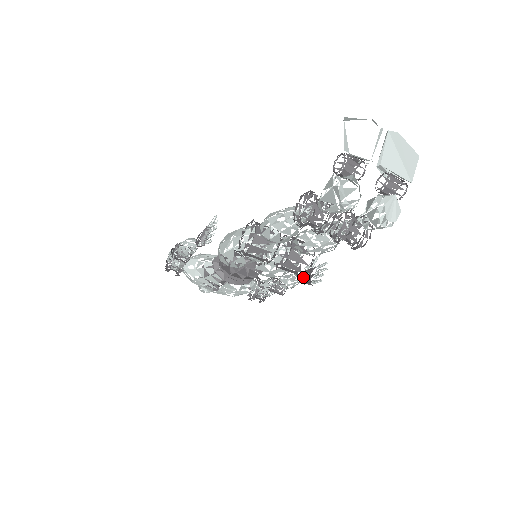
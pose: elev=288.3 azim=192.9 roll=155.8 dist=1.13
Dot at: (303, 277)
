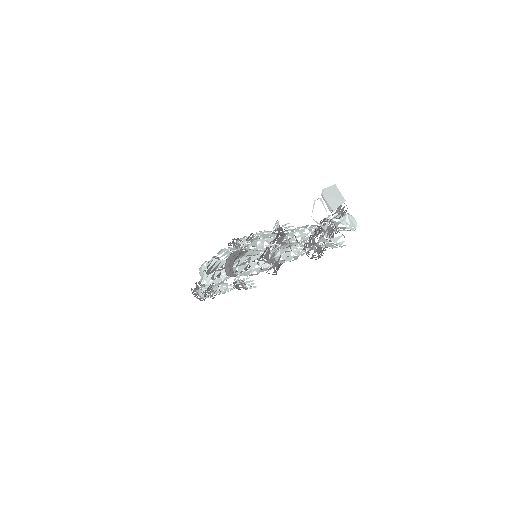
Dot at: occluded
